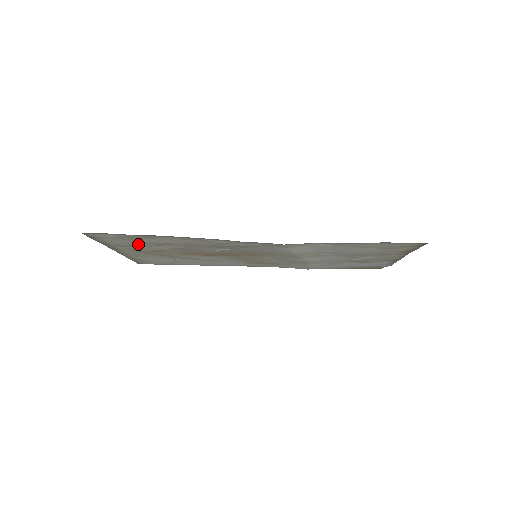
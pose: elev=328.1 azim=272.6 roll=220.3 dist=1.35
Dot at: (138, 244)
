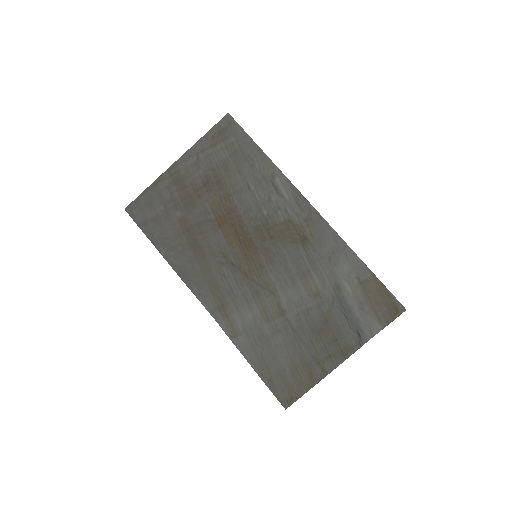
Dot at: (170, 206)
